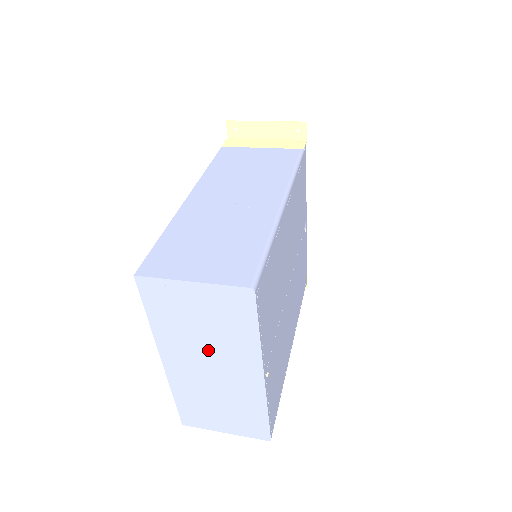
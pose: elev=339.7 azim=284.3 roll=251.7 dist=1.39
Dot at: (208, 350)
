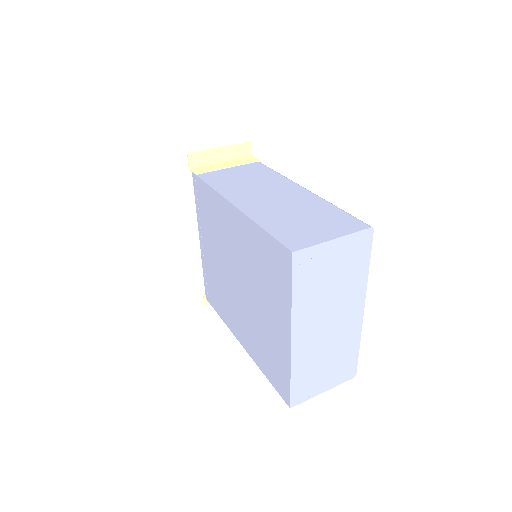
Dot at: (331, 304)
